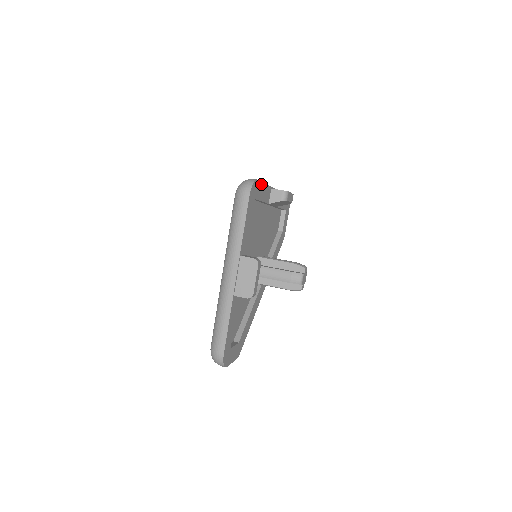
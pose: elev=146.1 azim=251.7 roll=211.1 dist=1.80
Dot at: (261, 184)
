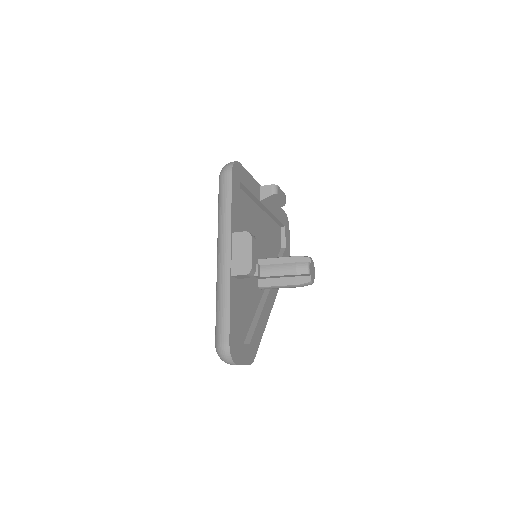
Dot at: (245, 171)
